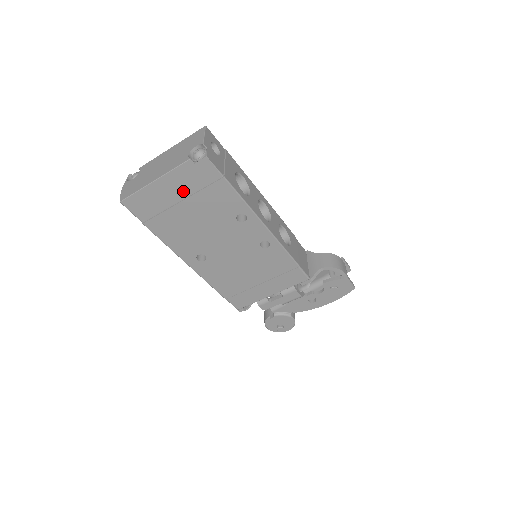
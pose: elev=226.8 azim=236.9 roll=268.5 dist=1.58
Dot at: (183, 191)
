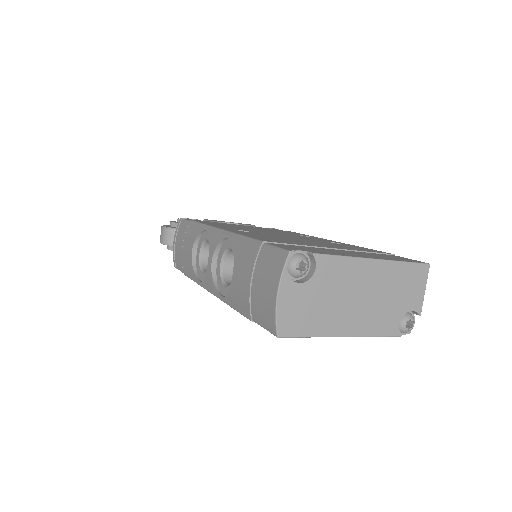
Dot at: occluded
